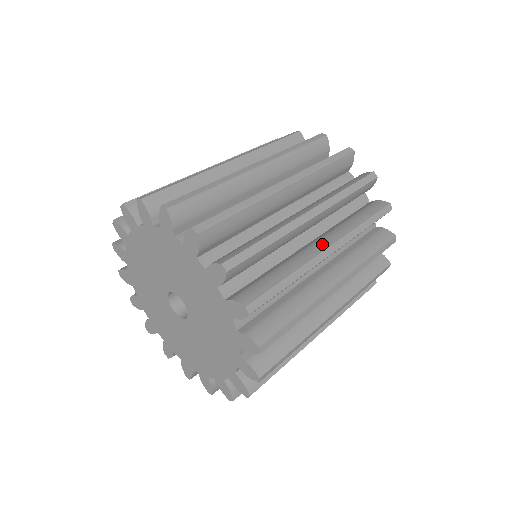
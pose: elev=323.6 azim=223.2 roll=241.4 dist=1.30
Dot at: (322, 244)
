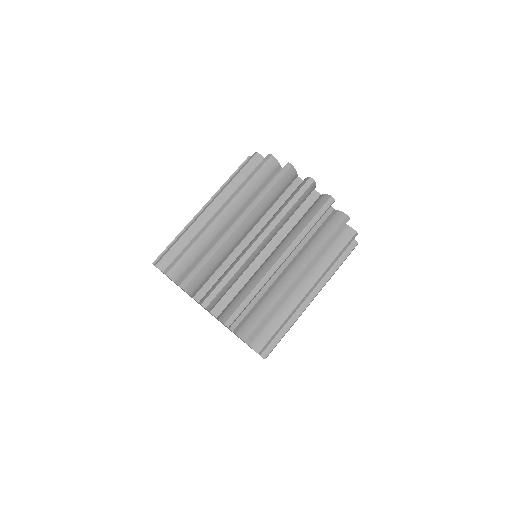
Dot at: (275, 257)
